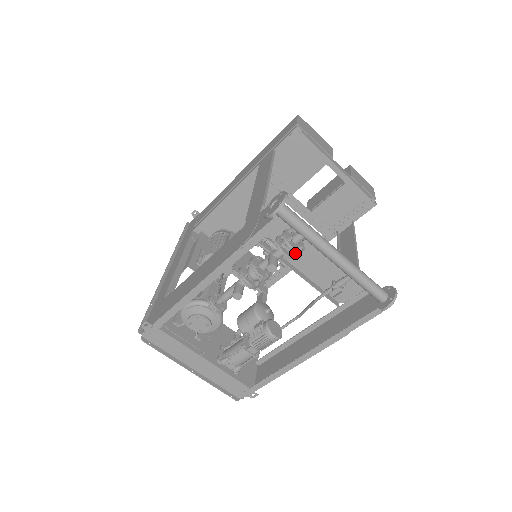
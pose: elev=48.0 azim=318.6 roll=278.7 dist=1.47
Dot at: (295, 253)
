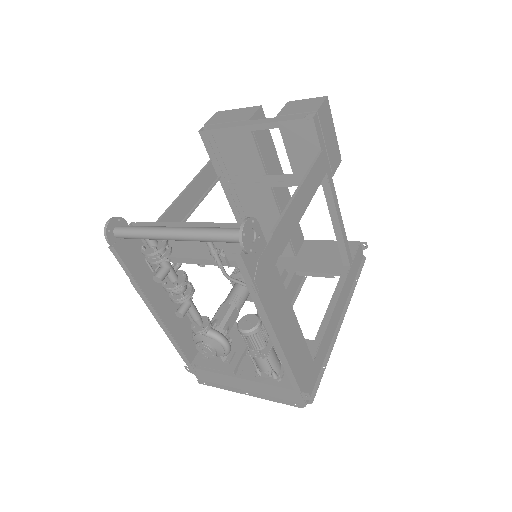
Dot at: (156, 256)
